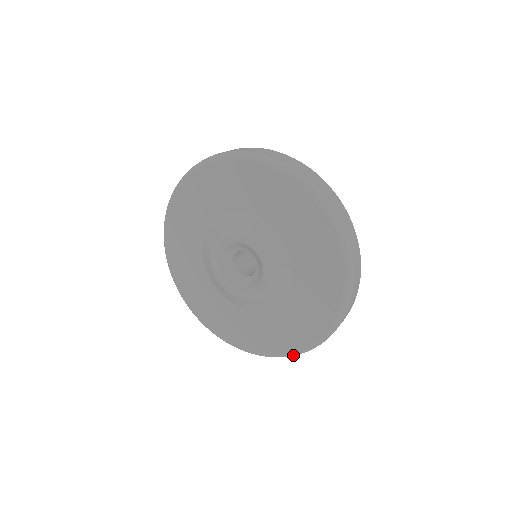
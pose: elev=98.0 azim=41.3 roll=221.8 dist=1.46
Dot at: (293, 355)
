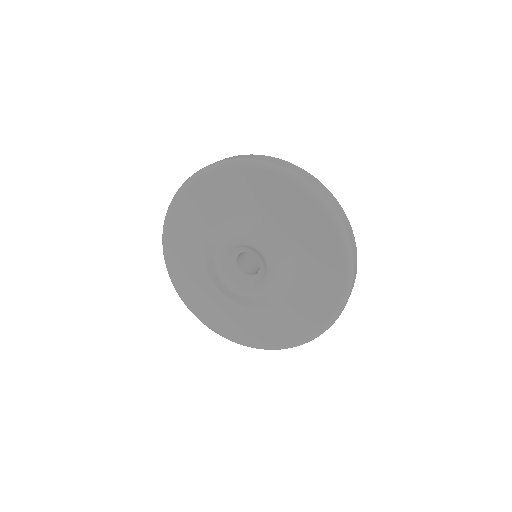
Dot at: occluded
